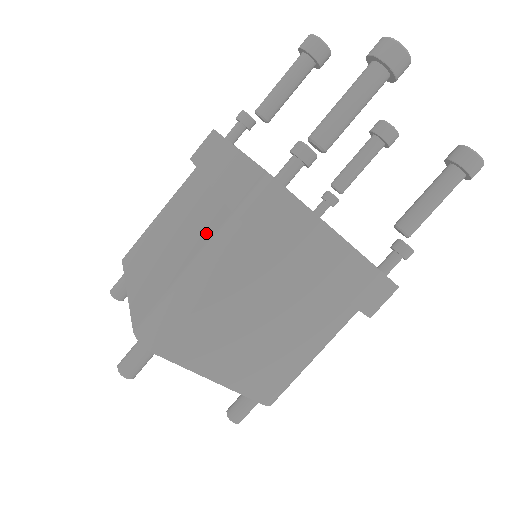
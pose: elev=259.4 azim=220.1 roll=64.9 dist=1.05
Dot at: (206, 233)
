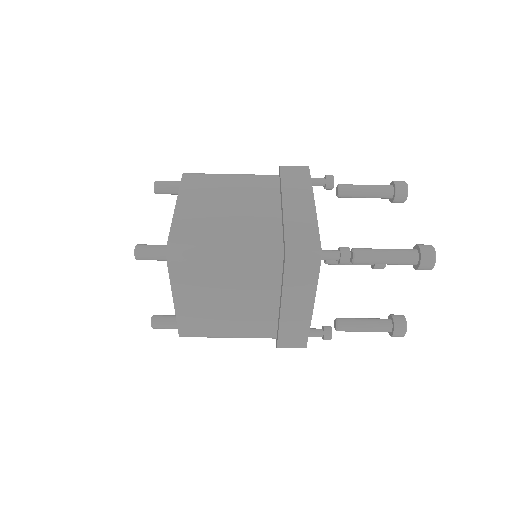
Dot at: (258, 235)
